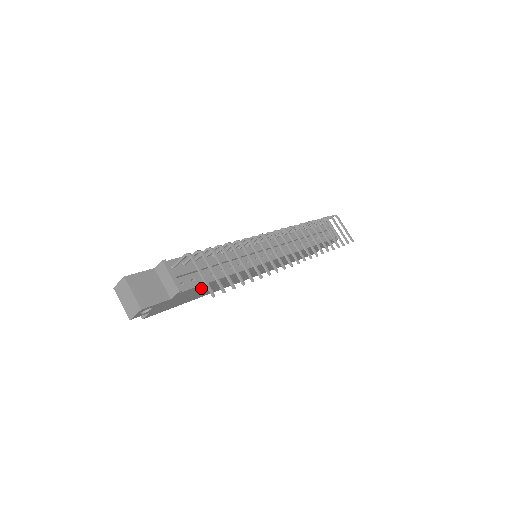
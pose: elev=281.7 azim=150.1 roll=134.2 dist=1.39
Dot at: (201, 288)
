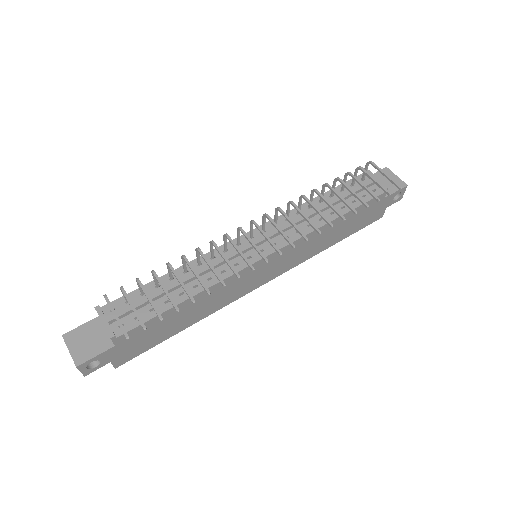
Dot at: (160, 321)
